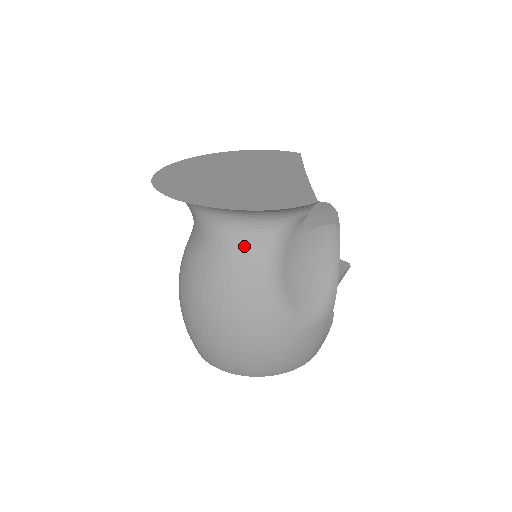
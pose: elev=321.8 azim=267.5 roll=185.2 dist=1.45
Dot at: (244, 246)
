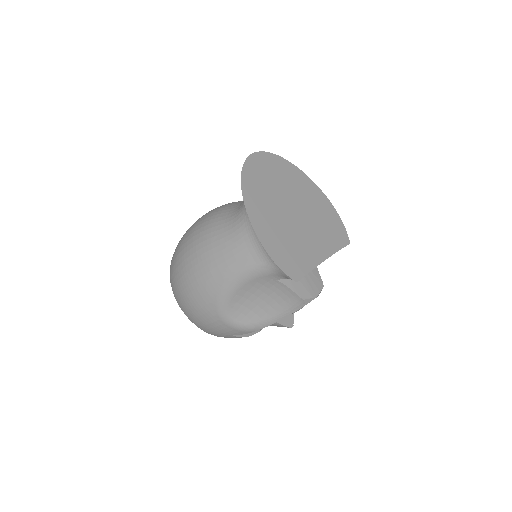
Dot at: (243, 247)
